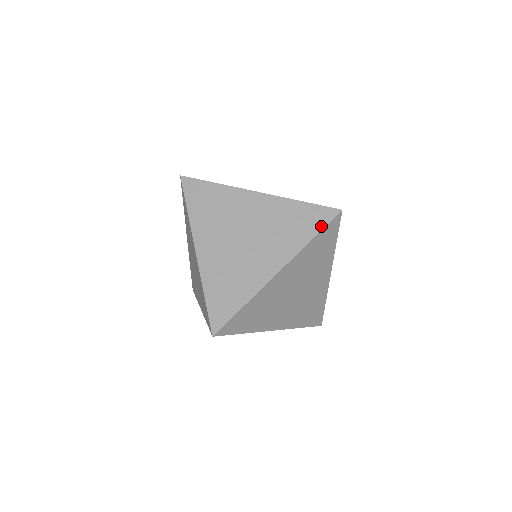
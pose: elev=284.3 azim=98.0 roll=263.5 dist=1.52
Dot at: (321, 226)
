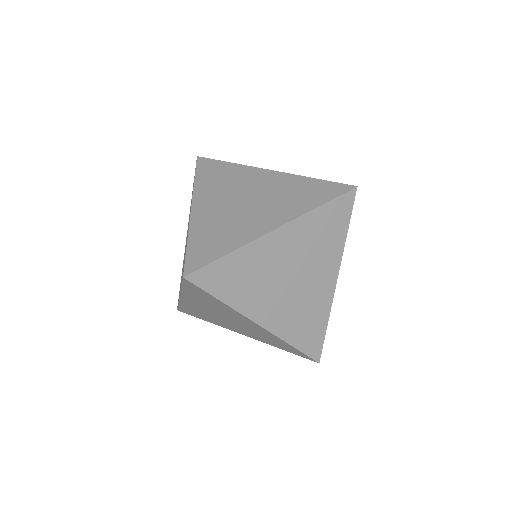
Dot at: (349, 215)
